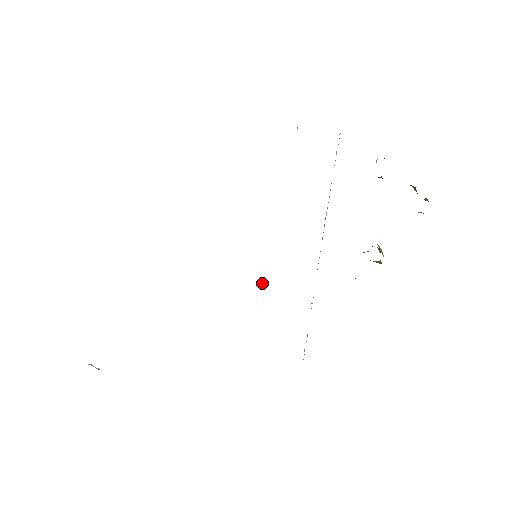
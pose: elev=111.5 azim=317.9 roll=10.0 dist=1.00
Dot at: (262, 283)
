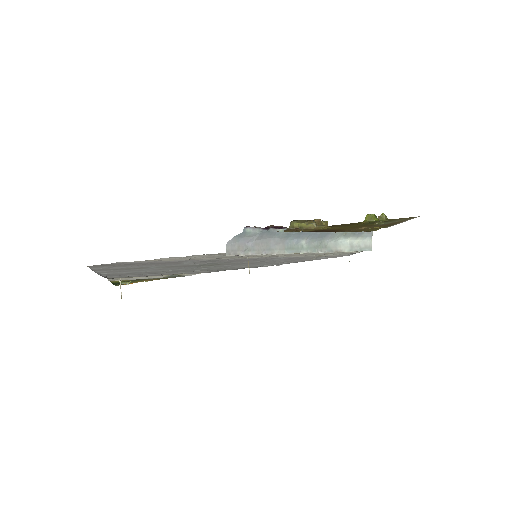
Dot at: occluded
